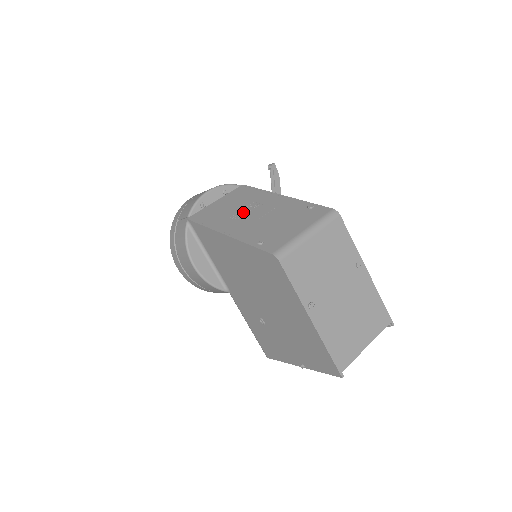
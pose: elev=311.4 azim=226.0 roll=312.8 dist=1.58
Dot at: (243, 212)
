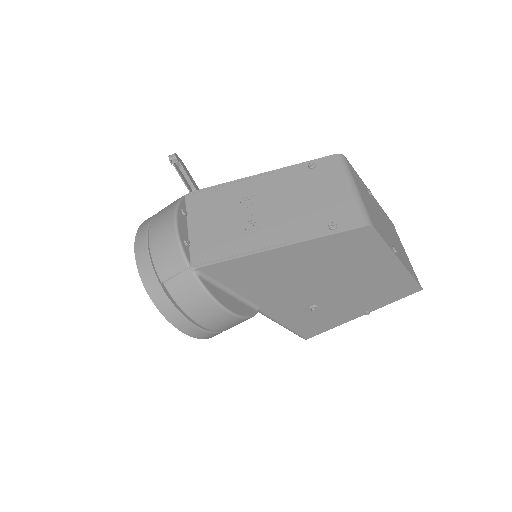
Dot at: (249, 216)
